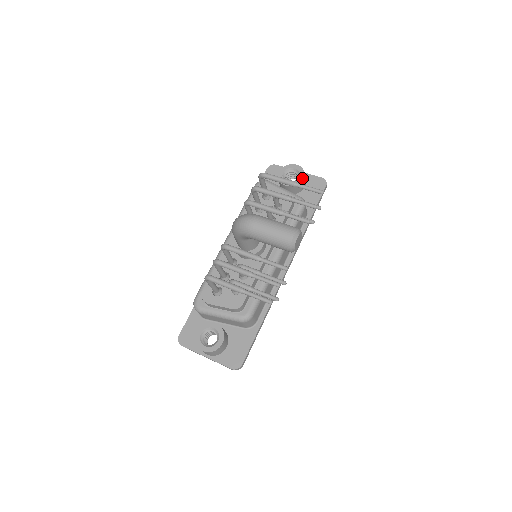
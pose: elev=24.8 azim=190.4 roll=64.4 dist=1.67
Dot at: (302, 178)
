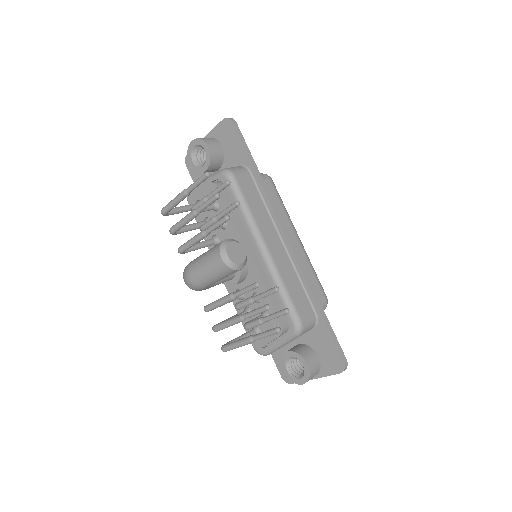
Dot at: (207, 148)
